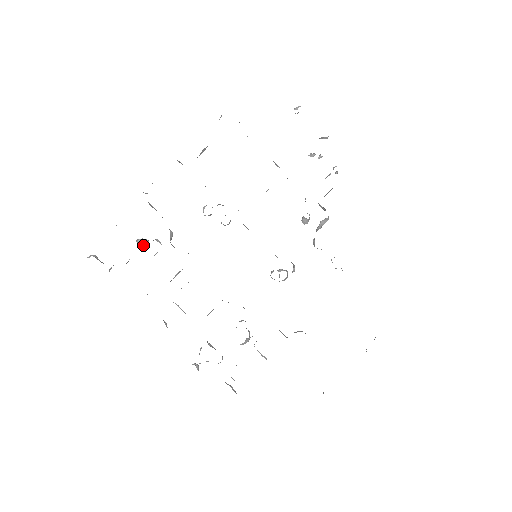
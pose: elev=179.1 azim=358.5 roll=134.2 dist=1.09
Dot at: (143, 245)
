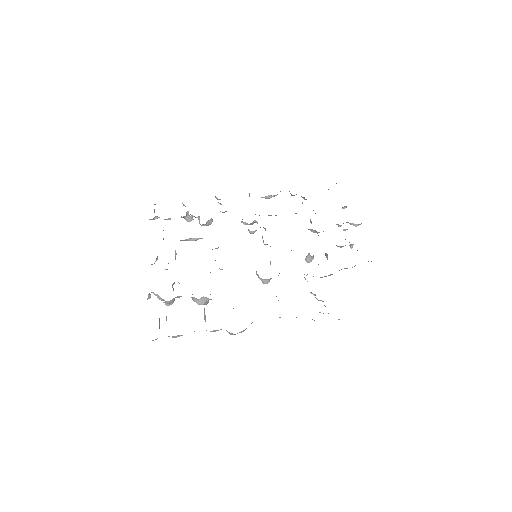
Dot at: (188, 218)
